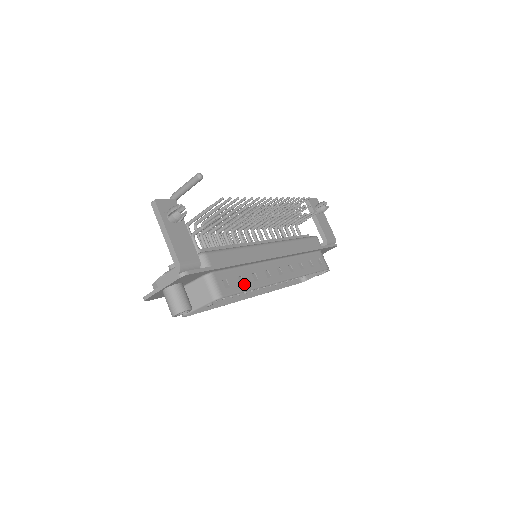
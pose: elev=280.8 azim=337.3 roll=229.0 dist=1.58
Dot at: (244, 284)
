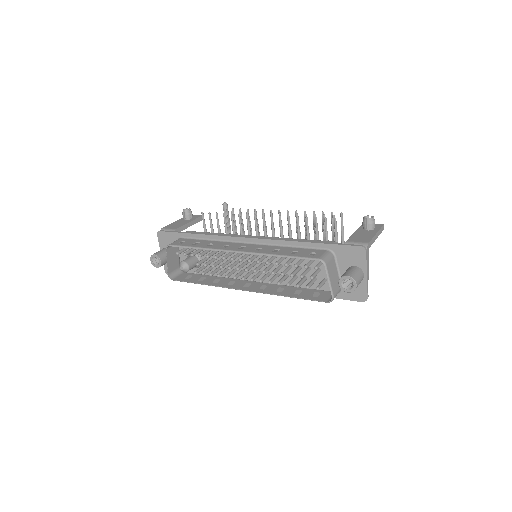
Dot at: (195, 245)
